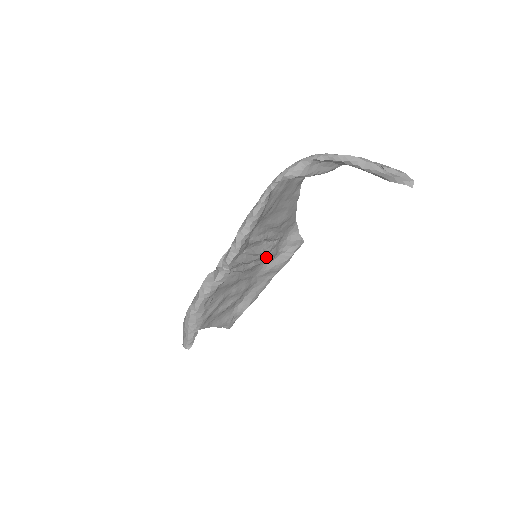
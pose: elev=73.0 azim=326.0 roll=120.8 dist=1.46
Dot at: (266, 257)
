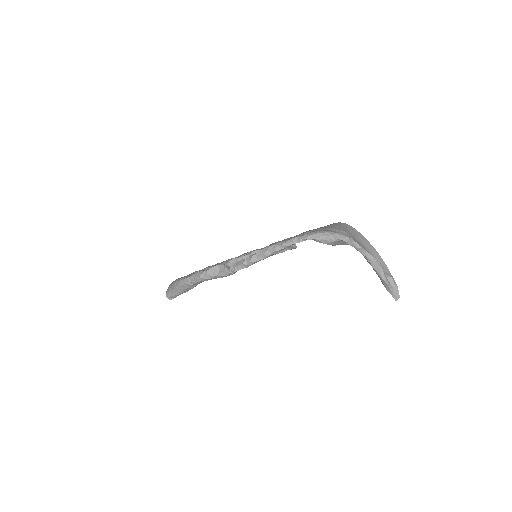
Dot at: occluded
